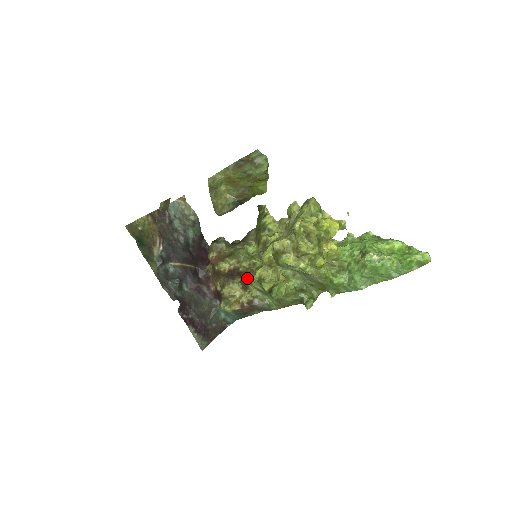
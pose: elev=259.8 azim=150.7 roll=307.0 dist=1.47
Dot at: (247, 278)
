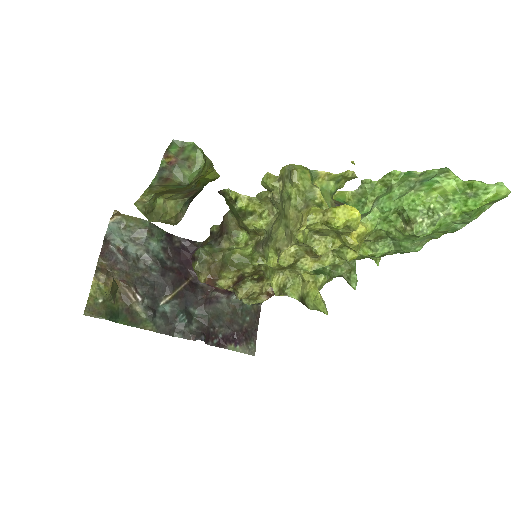
Dot at: (258, 275)
